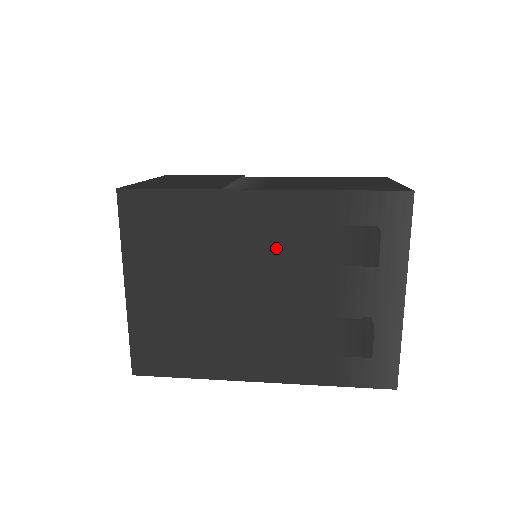
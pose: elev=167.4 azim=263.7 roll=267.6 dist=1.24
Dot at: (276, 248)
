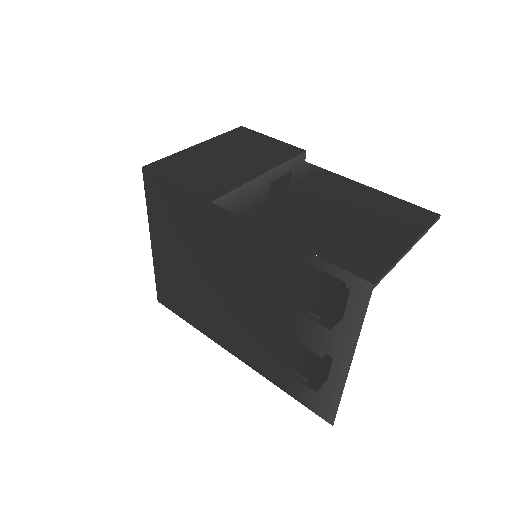
Dot at: (249, 270)
